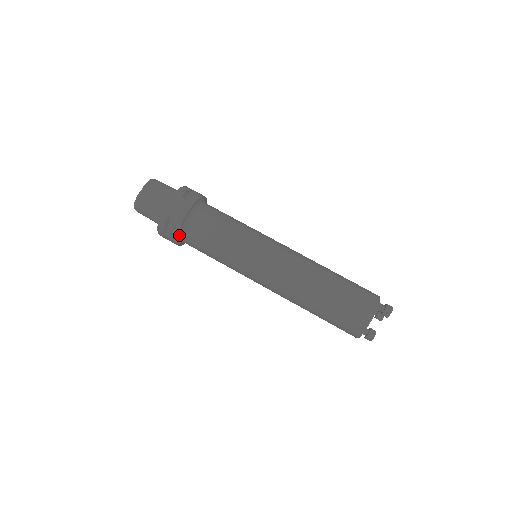
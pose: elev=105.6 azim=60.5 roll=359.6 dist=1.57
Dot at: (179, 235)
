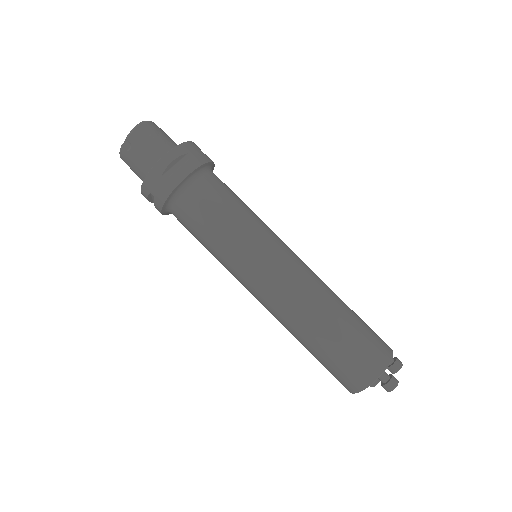
Dot at: (166, 212)
